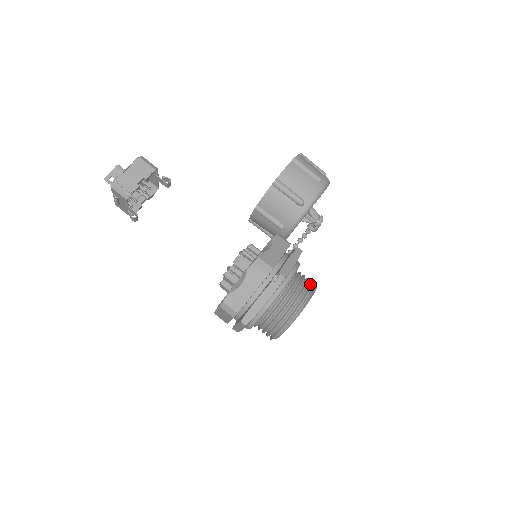
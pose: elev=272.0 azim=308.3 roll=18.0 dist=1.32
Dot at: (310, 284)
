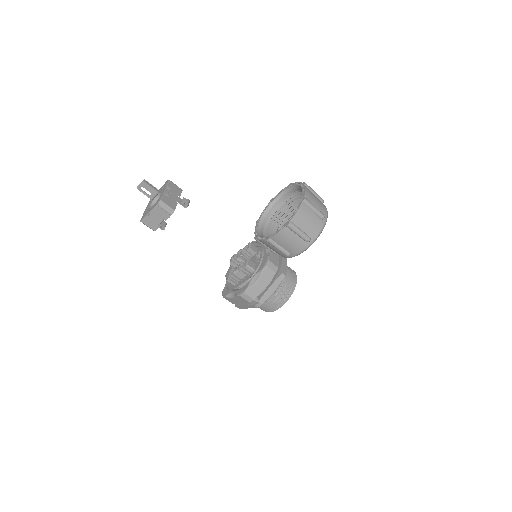
Dot at: (288, 291)
